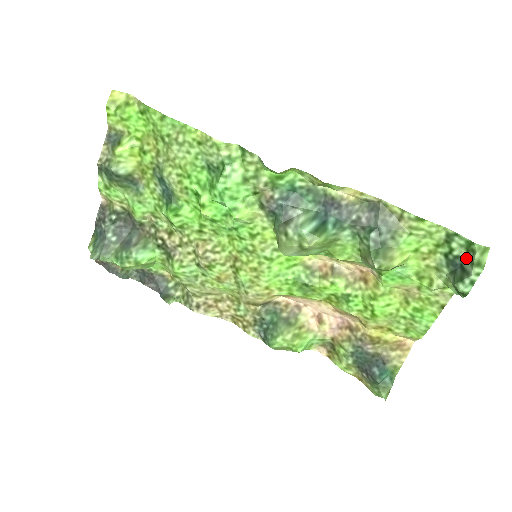
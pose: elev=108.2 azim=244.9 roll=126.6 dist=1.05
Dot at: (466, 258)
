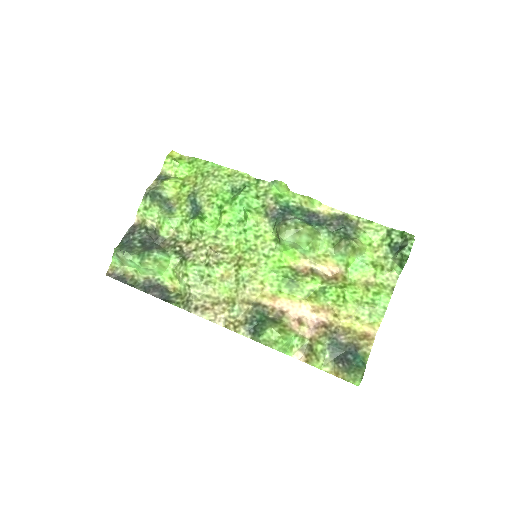
Dot at: (402, 242)
